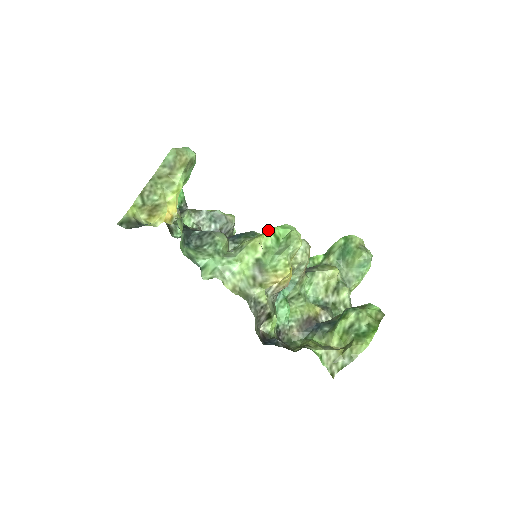
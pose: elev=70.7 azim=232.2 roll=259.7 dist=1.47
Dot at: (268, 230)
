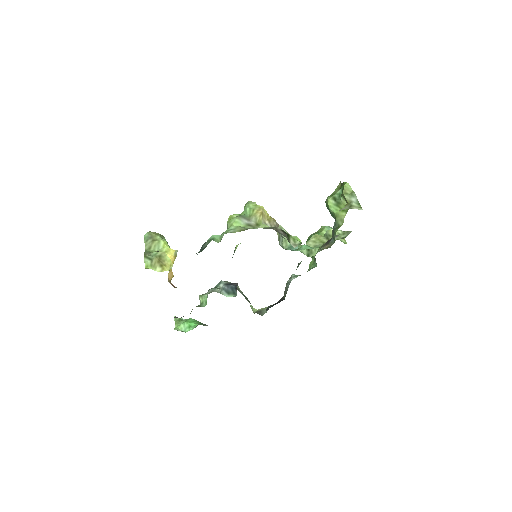
Dot at: occluded
